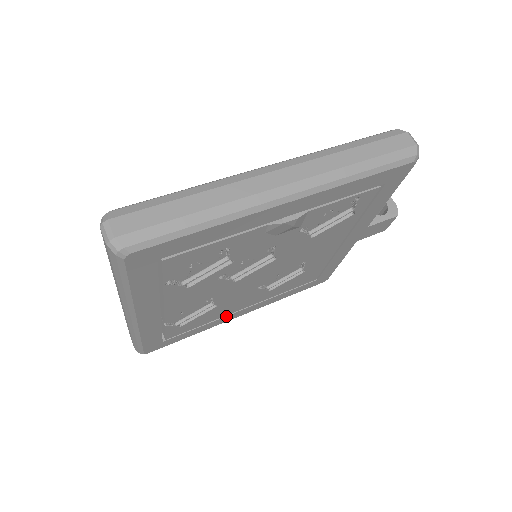
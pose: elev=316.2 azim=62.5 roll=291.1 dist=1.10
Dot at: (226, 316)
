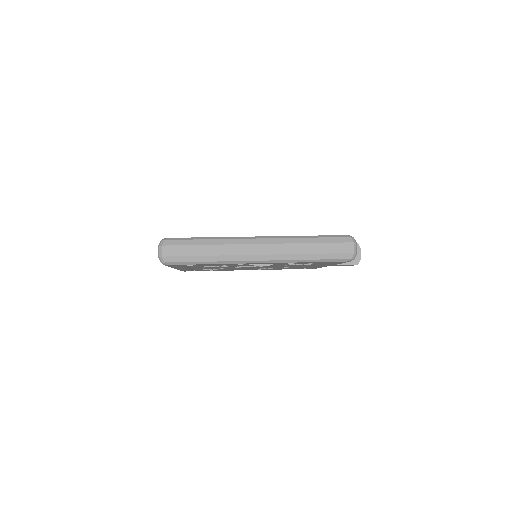
Dot at: occluded
